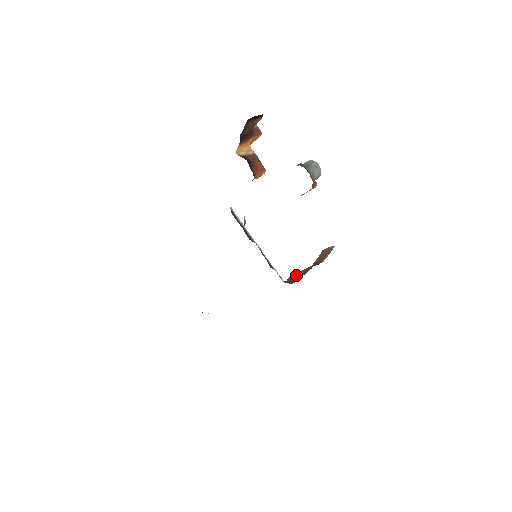
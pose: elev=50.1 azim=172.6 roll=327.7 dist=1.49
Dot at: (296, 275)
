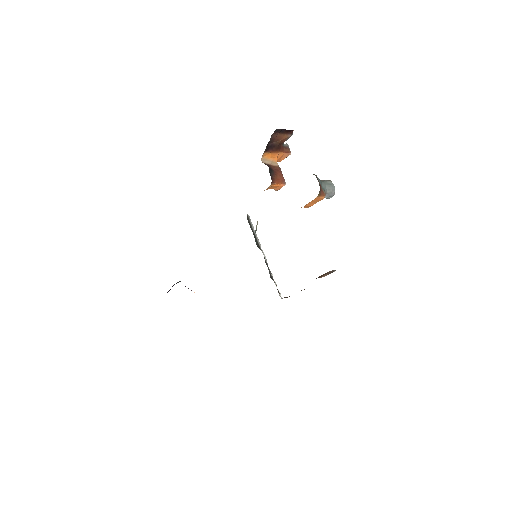
Dot at: occluded
